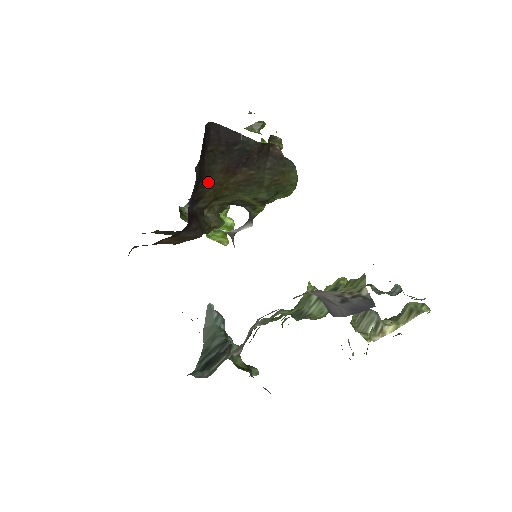
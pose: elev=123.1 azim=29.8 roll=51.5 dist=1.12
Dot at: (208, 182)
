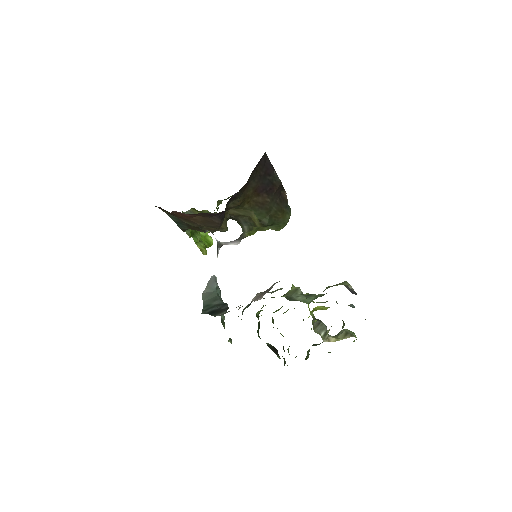
Dot at: (244, 190)
